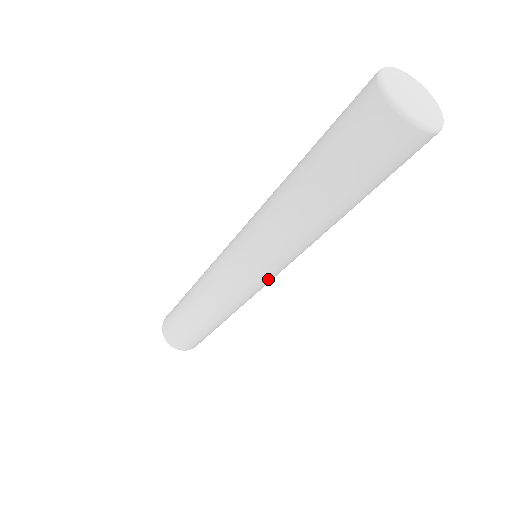
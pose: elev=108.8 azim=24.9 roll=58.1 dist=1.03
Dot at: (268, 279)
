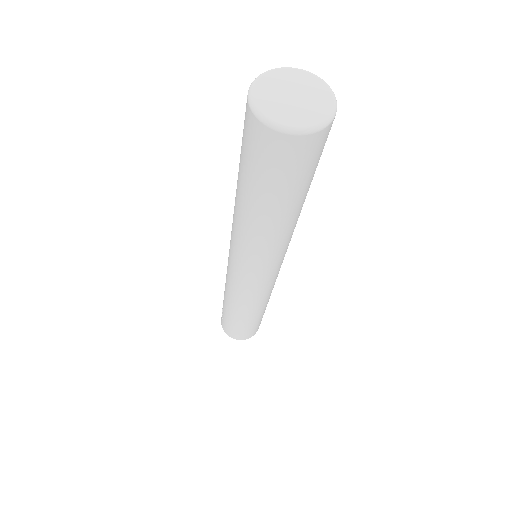
Dot at: occluded
